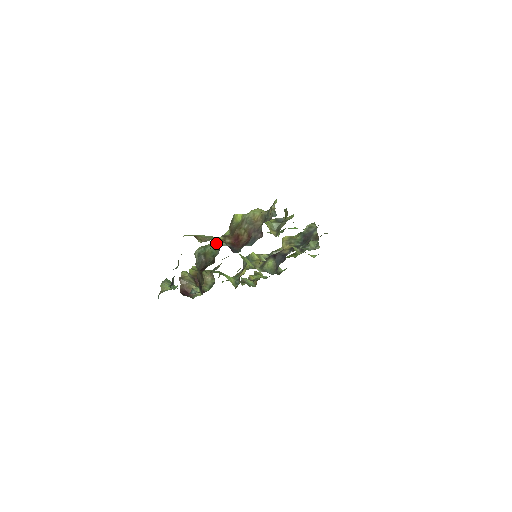
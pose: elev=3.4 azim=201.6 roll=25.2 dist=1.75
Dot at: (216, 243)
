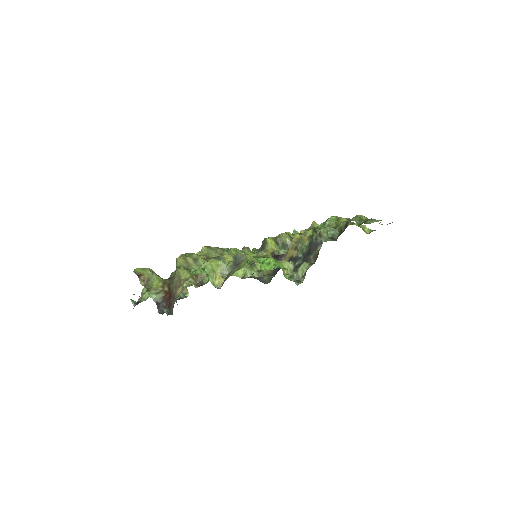
Dot at: (169, 277)
